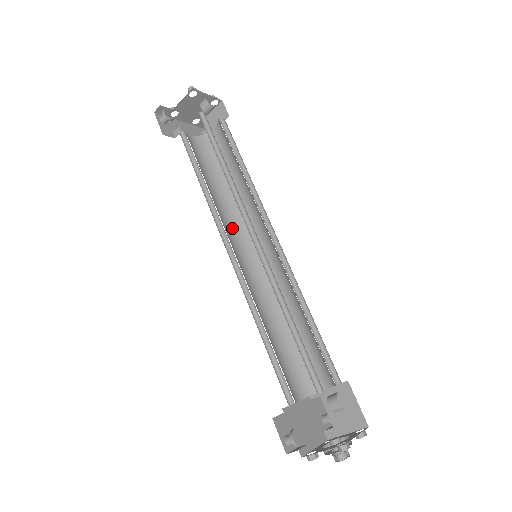
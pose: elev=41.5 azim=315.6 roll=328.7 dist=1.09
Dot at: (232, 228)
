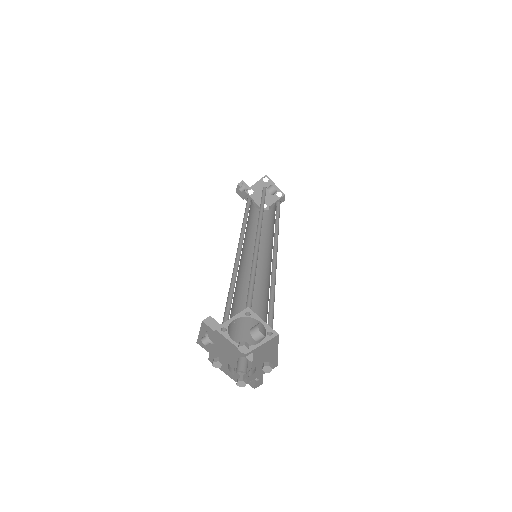
Dot at: (251, 248)
